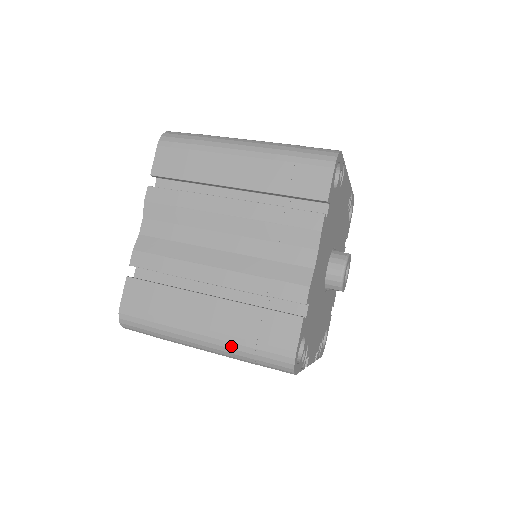
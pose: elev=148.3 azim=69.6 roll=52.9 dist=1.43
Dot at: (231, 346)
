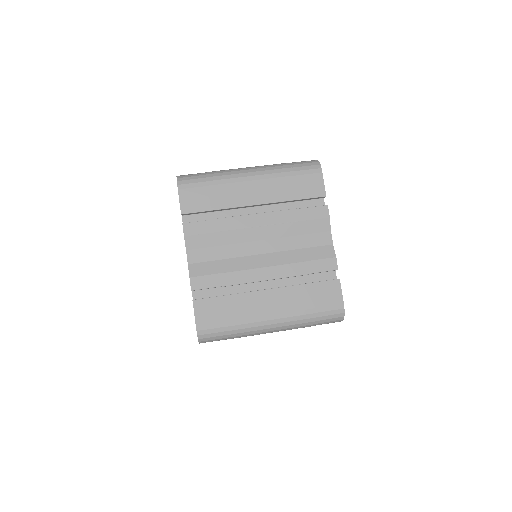
Dot at: (297, 319)
